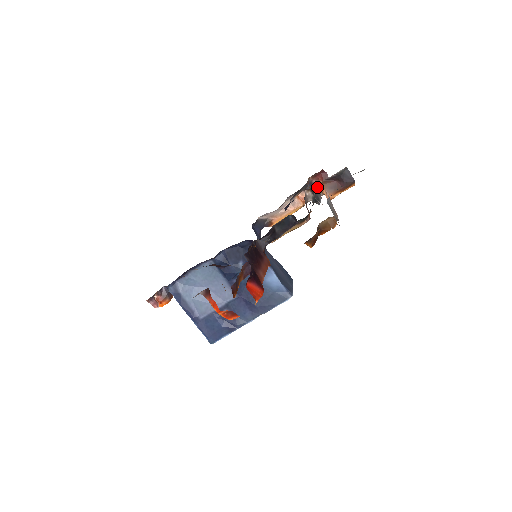
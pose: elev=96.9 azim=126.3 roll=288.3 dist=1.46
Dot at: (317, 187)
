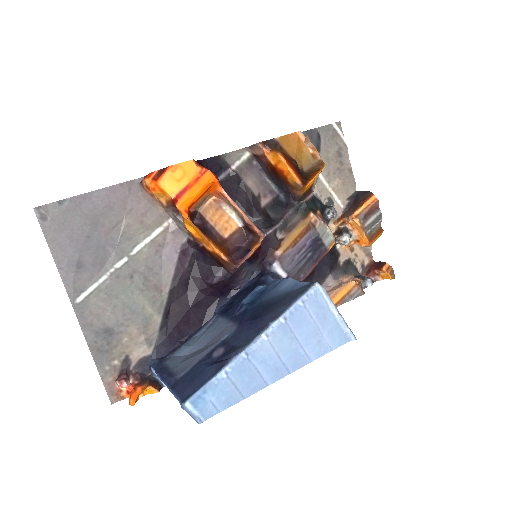
Dot at: occluded
